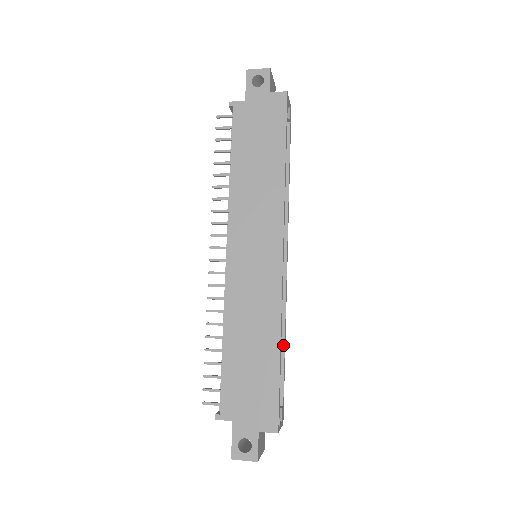
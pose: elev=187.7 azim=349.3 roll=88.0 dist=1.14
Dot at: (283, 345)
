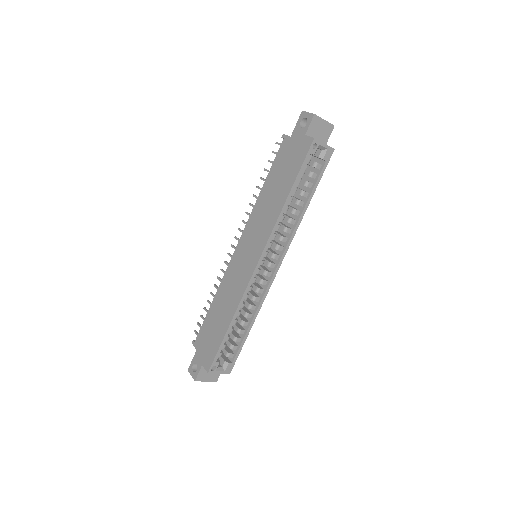
Dot at: (249, 325)
